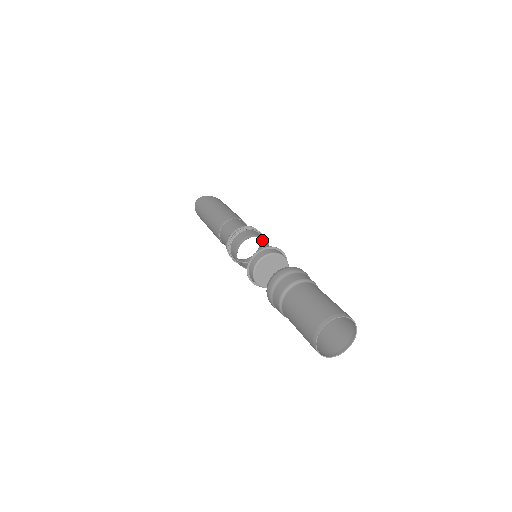
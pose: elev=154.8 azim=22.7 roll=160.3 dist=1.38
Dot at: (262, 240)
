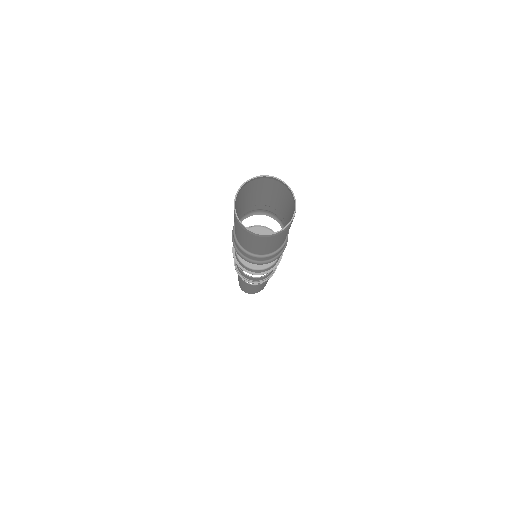
Dot at: occluded
